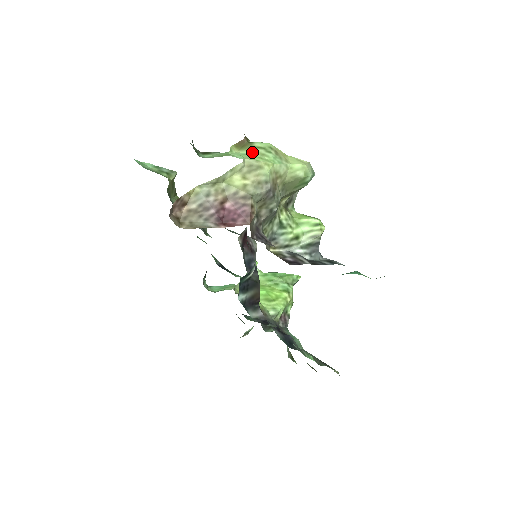
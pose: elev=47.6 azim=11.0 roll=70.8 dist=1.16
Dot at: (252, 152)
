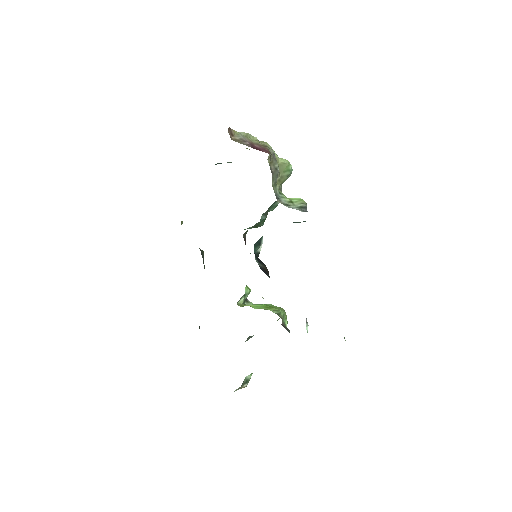
Dot at: occluded
